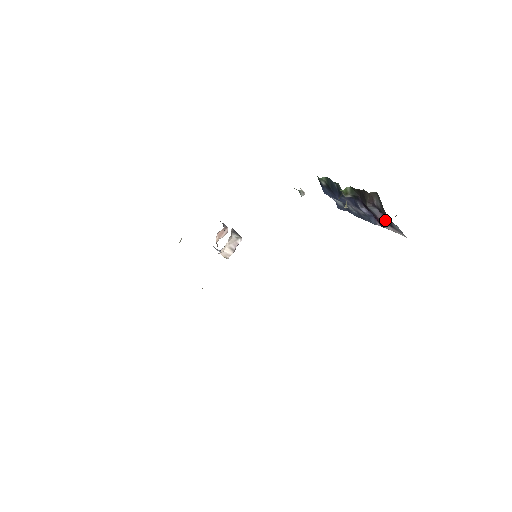
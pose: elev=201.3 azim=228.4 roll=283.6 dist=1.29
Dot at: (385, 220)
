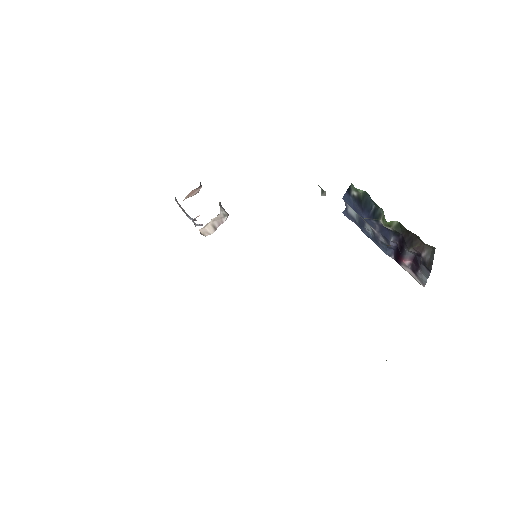
Dot at: (409, 262)
